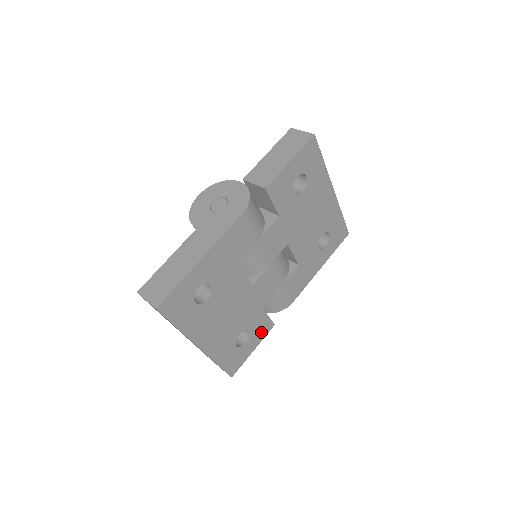
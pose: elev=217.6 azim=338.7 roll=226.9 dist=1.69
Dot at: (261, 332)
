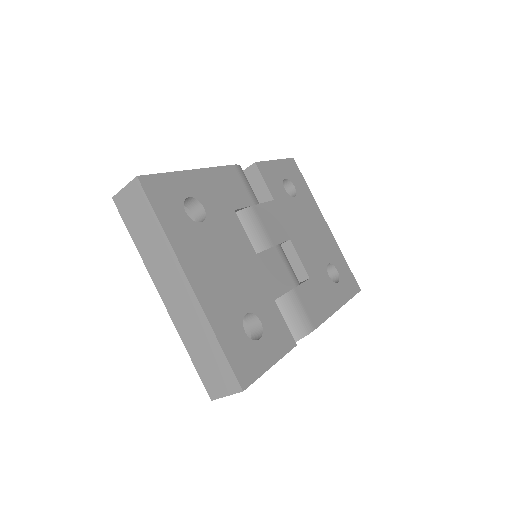
Dot at: (279, 341)
